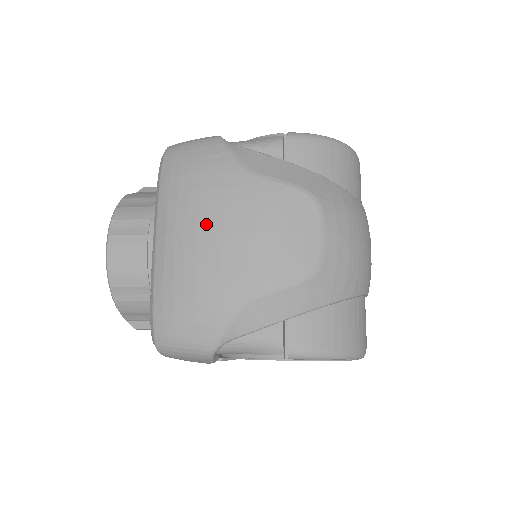
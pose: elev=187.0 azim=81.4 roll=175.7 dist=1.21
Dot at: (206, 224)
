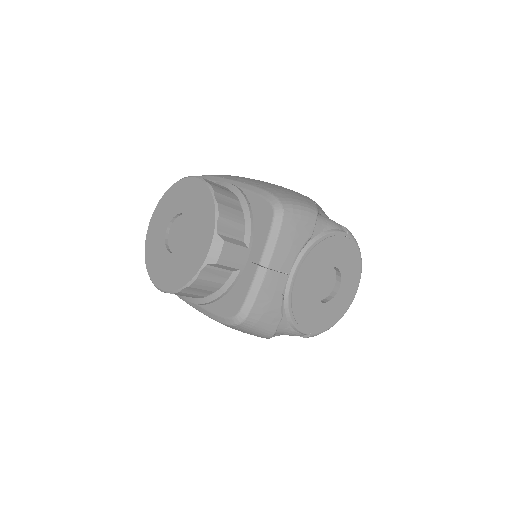
Dot at: occluded
